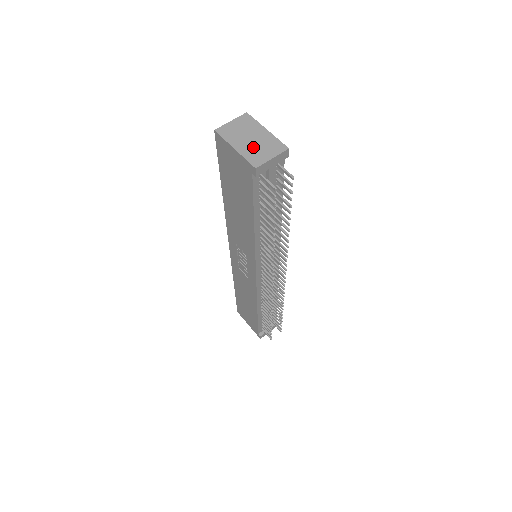
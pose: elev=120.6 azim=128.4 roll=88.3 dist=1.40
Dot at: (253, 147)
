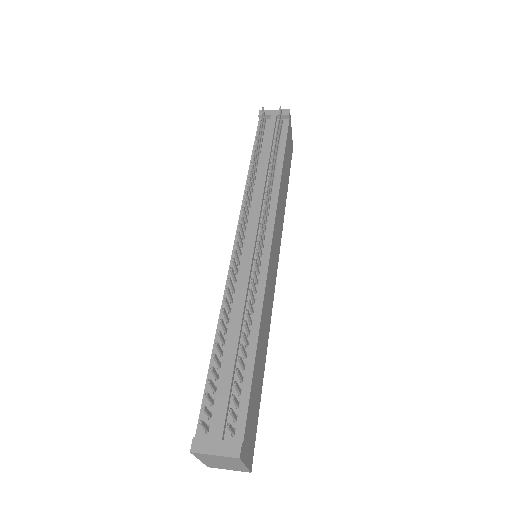
Dot at: occluded
